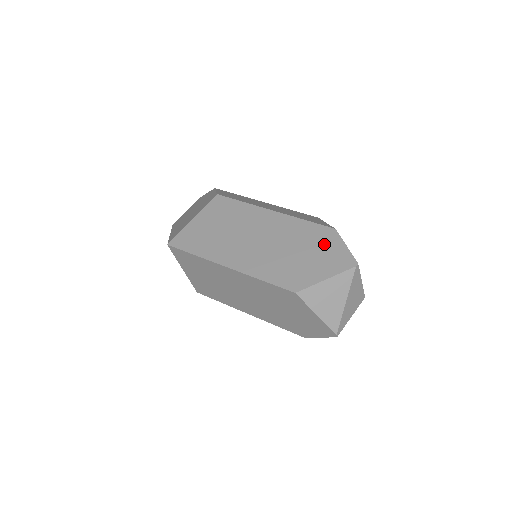
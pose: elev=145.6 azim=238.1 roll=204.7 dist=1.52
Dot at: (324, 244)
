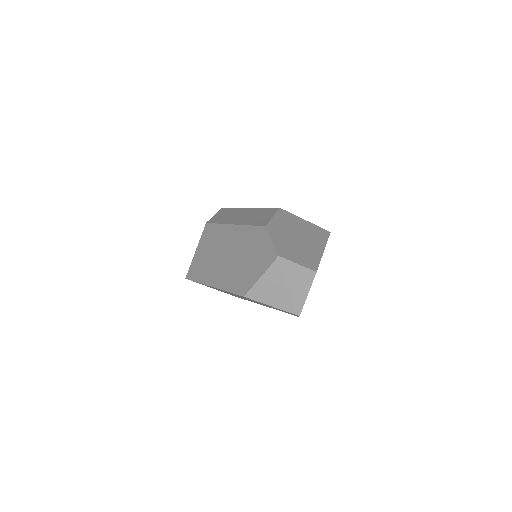
Dot at: (259, 245)
